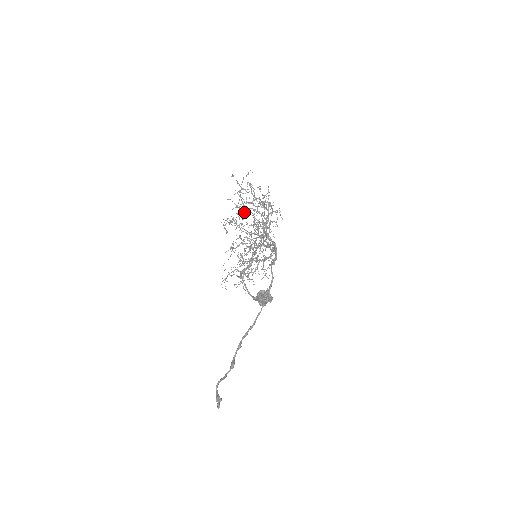
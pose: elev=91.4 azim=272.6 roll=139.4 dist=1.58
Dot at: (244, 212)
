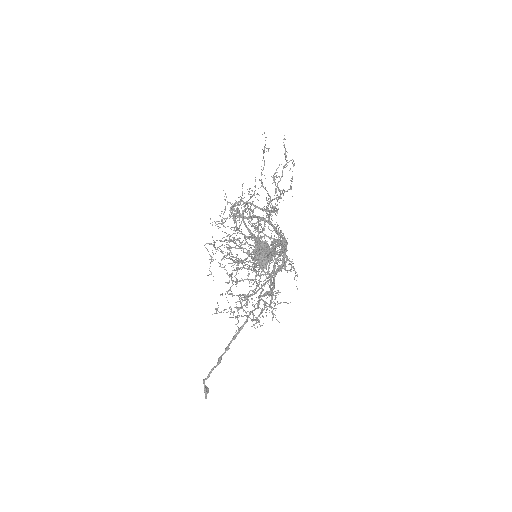
Dot at: occluded
